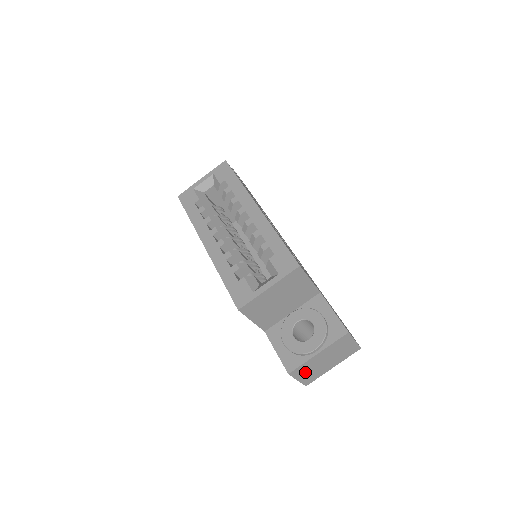
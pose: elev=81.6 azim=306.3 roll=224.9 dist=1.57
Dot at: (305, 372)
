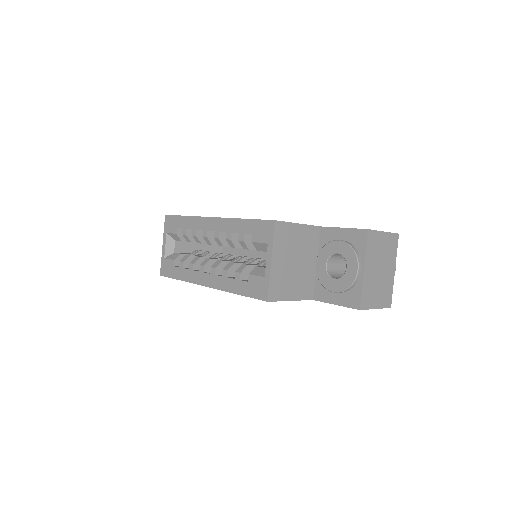
Dot at: (373, 296)
